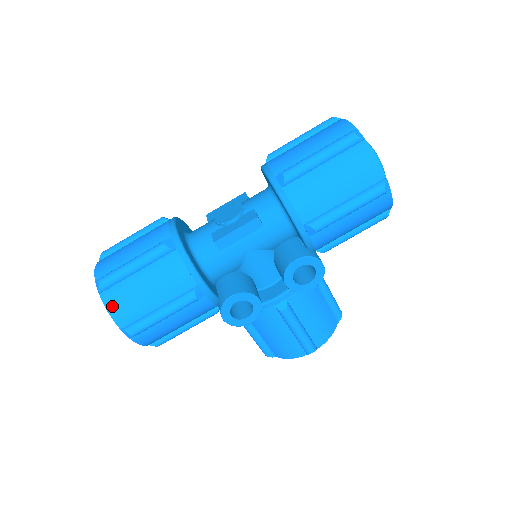
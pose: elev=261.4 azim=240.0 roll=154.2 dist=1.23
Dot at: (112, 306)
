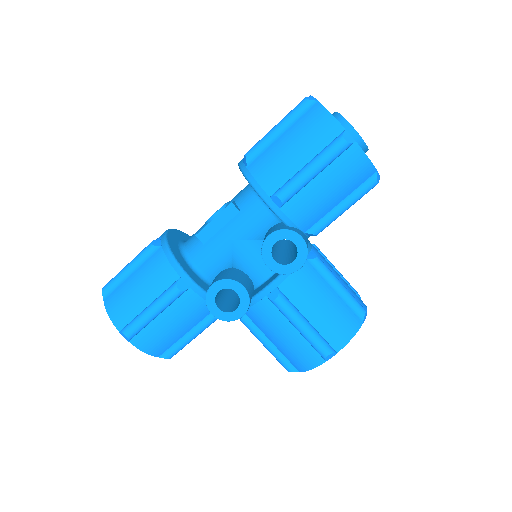
Dot at: (111, 309)
